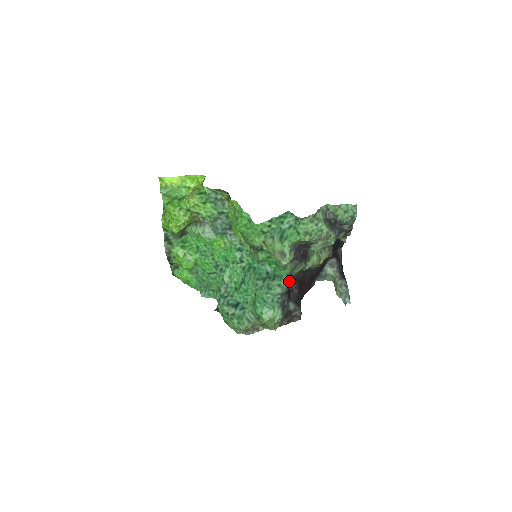
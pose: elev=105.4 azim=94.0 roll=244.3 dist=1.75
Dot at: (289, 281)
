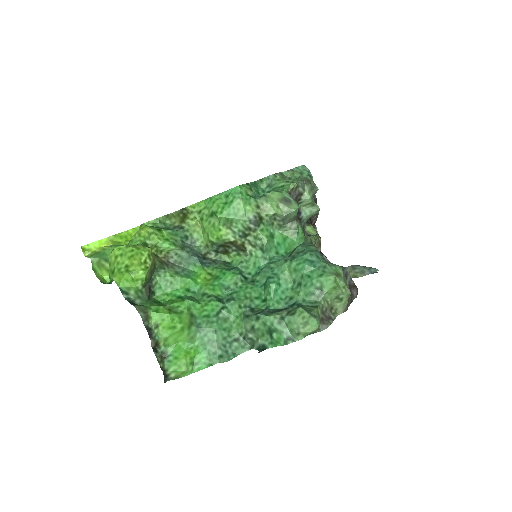
Dot at: occluded
